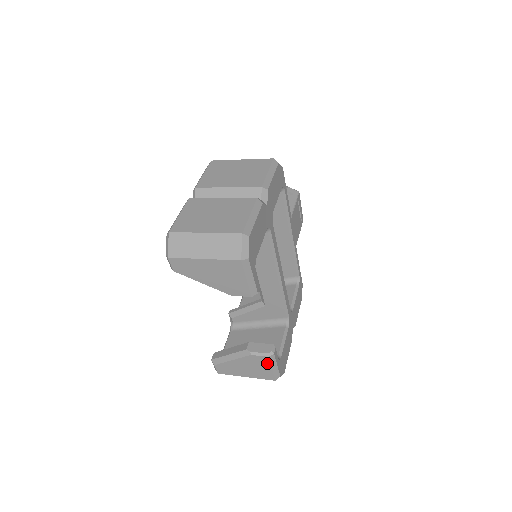
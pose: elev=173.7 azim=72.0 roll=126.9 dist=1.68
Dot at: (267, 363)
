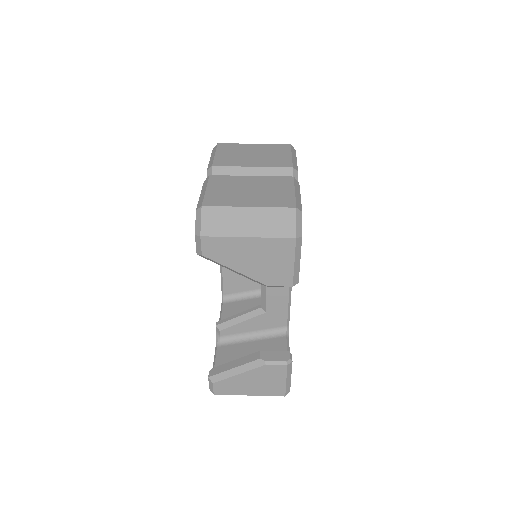
Dot at: (282, 374)
